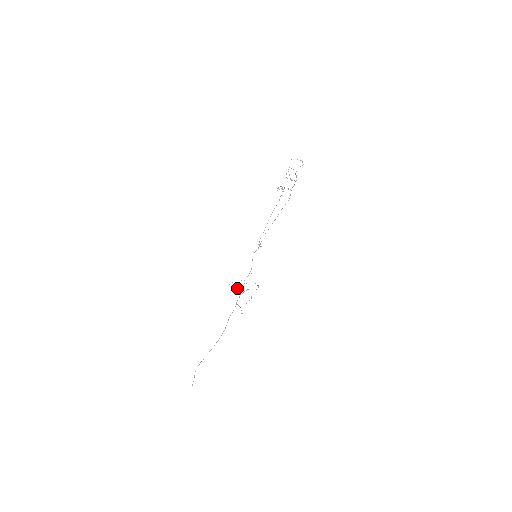
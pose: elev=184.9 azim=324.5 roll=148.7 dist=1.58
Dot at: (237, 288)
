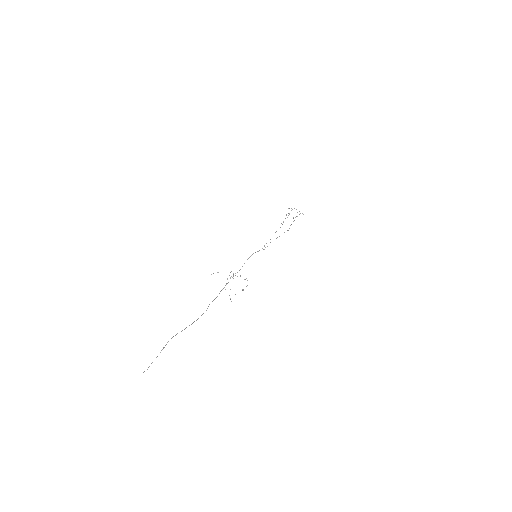
Dot at: occluded
